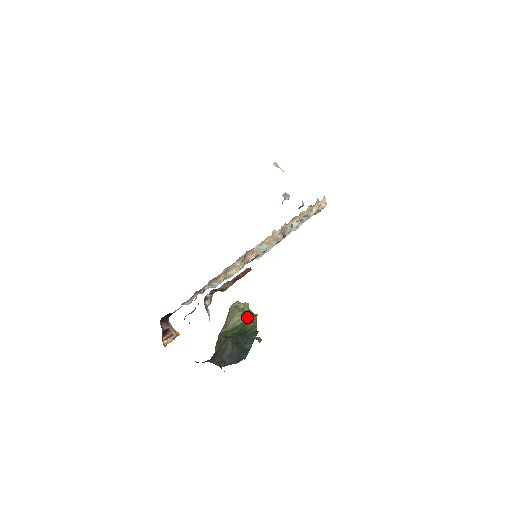
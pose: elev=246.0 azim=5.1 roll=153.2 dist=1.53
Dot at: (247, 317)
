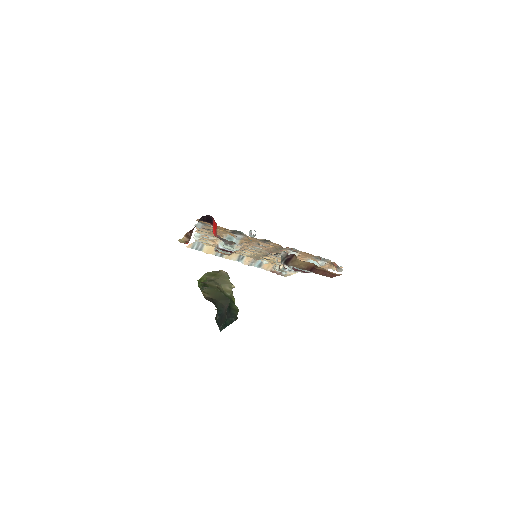
Dot at: (233, 296)
